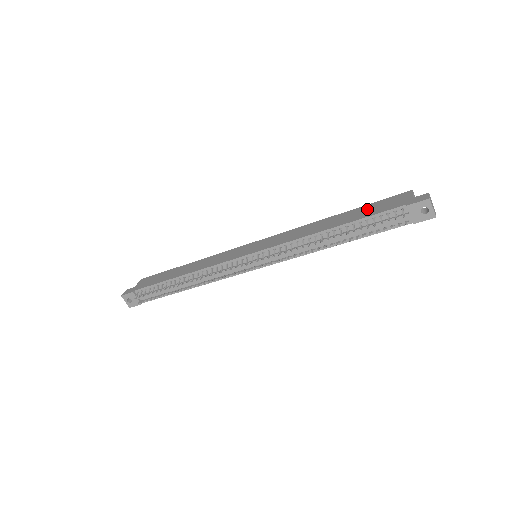
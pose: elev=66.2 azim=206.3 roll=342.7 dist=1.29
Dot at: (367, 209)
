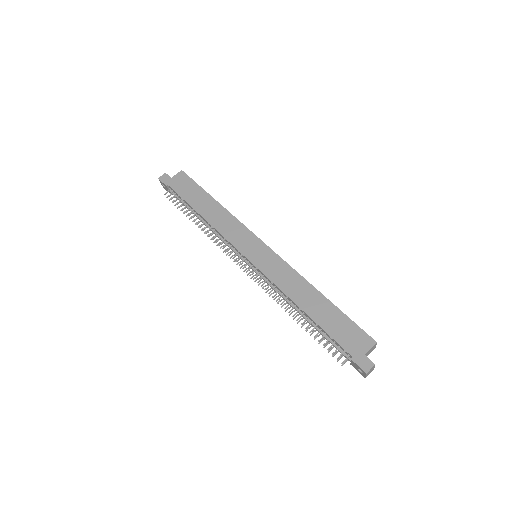
Dot at: (337, 321)
